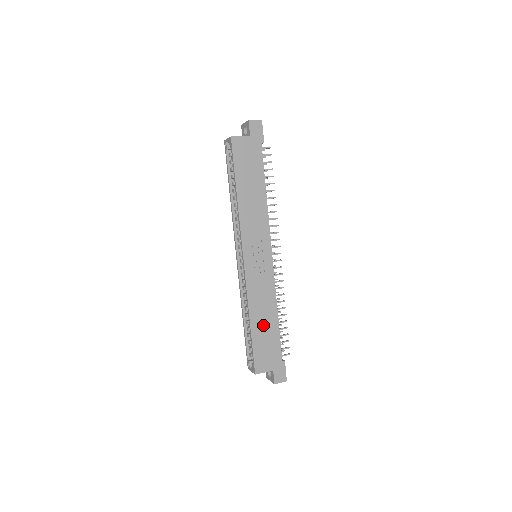
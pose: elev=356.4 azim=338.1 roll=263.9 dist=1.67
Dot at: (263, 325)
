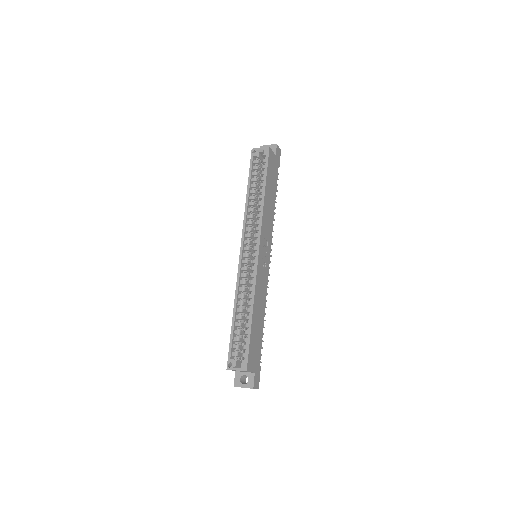
Dot at: (257, 322)
